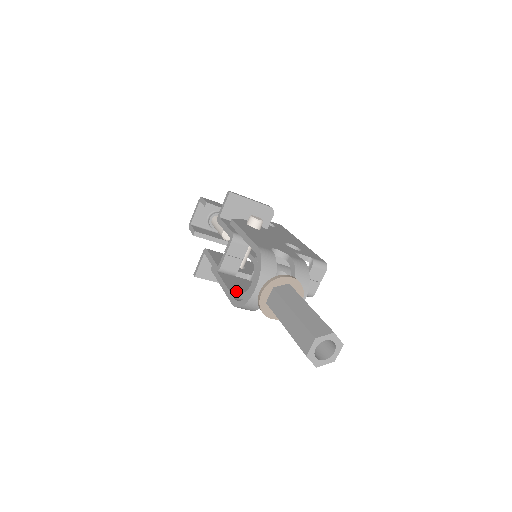
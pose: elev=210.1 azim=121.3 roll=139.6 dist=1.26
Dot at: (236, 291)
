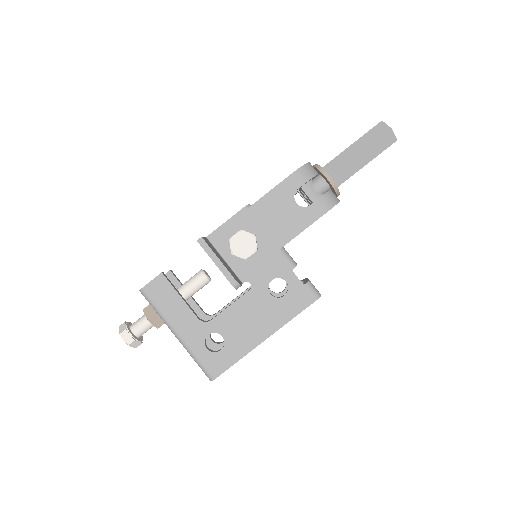
Dot at: (279, 194)
